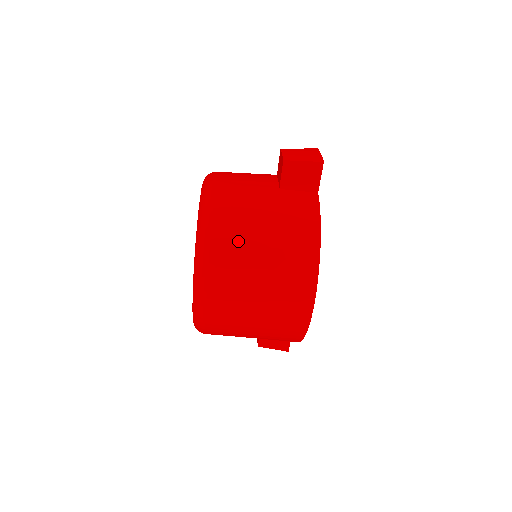
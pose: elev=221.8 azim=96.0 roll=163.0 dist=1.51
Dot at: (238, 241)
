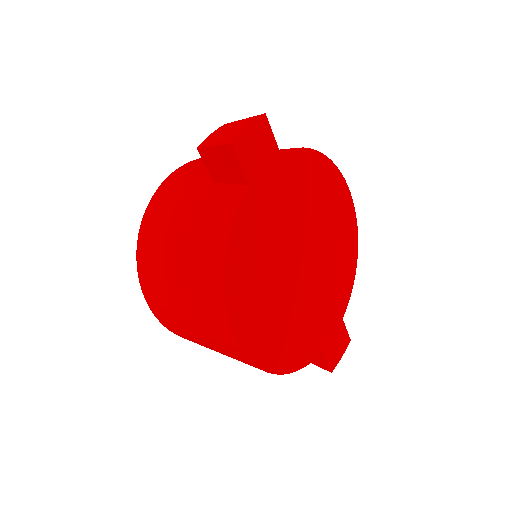
Dot at: (157, 256)
